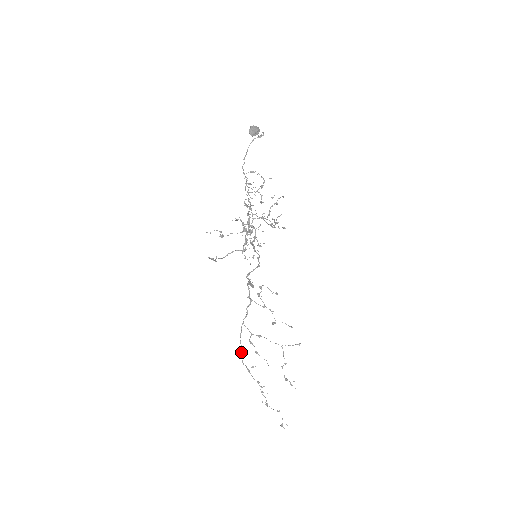
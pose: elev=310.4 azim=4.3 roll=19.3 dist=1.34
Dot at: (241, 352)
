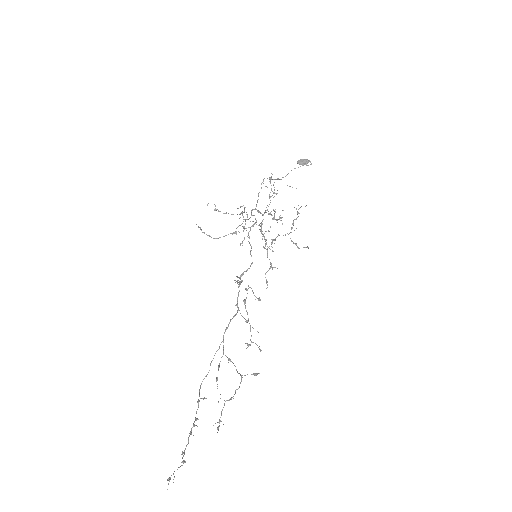
Dot at: (205, 376)
